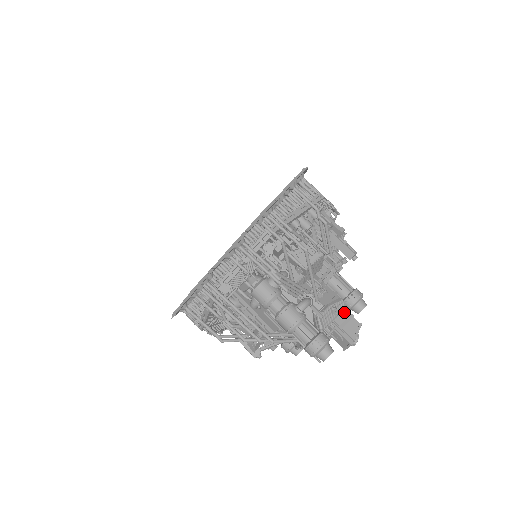
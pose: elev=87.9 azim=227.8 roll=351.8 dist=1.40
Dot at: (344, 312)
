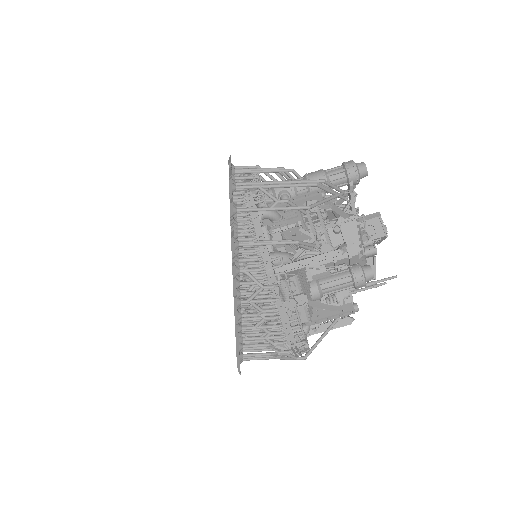
Dot at: occluded
